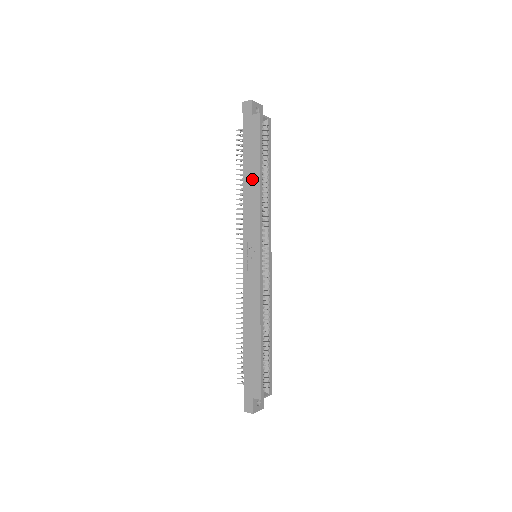
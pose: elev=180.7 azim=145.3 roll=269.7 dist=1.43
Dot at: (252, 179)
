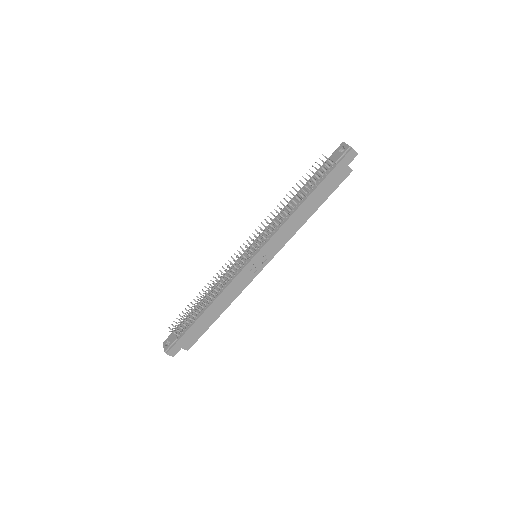
Dot at: (307, 211)
